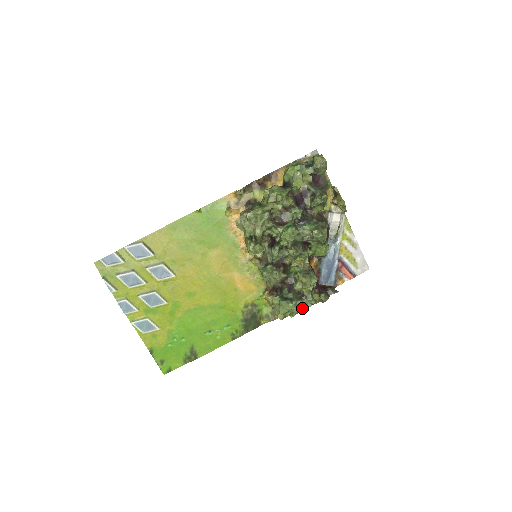
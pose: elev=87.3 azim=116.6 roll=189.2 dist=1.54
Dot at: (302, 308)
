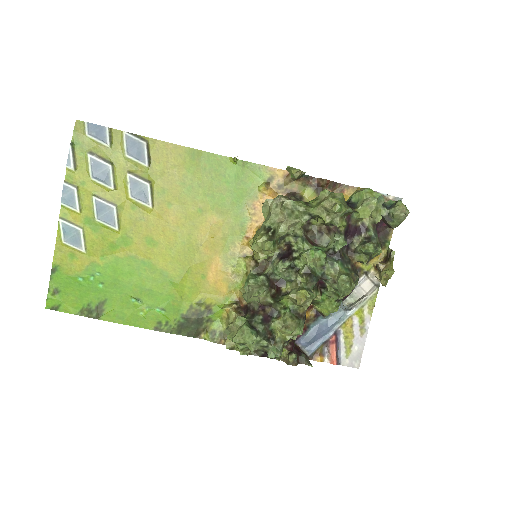
Dot at: (260, 353)
